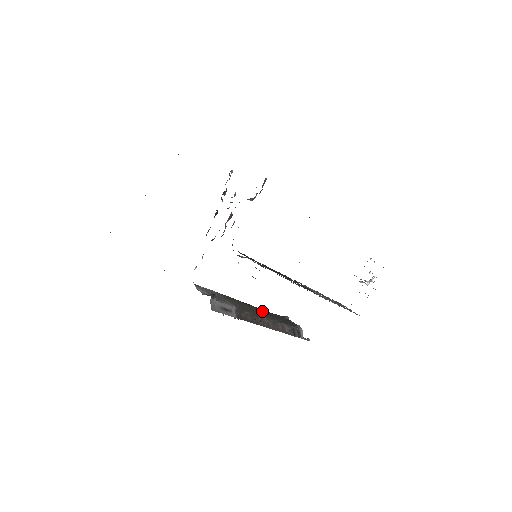
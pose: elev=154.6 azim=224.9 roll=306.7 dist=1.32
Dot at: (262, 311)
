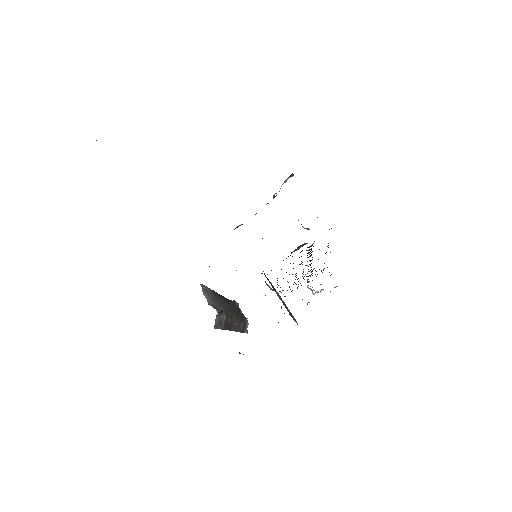
Dot at: (230, 305)
